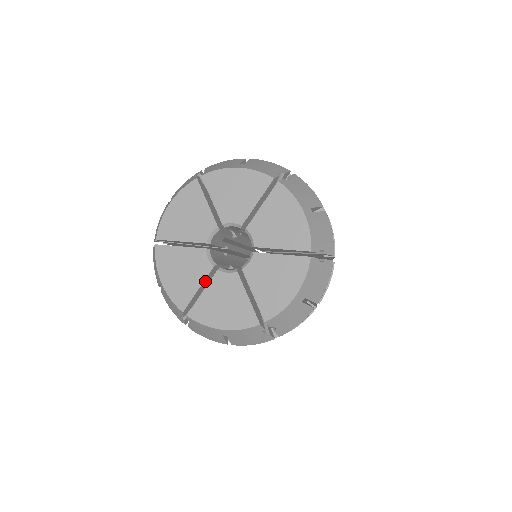
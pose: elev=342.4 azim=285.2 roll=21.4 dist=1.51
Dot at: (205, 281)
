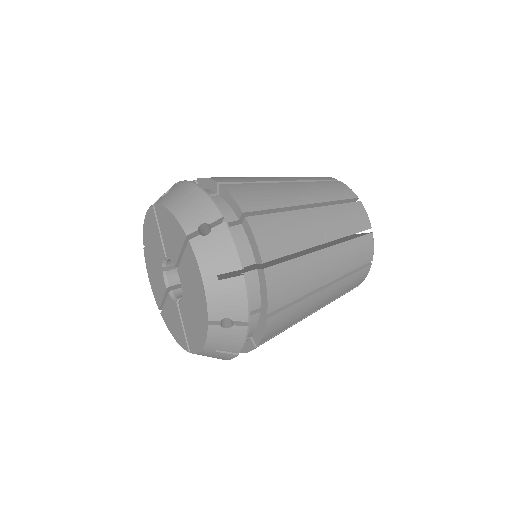
Dot at: occluded
